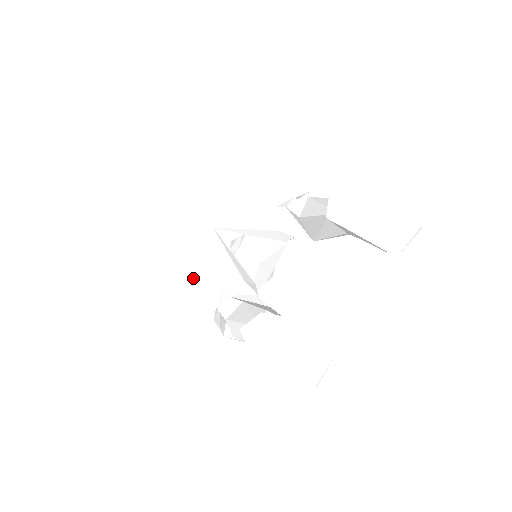
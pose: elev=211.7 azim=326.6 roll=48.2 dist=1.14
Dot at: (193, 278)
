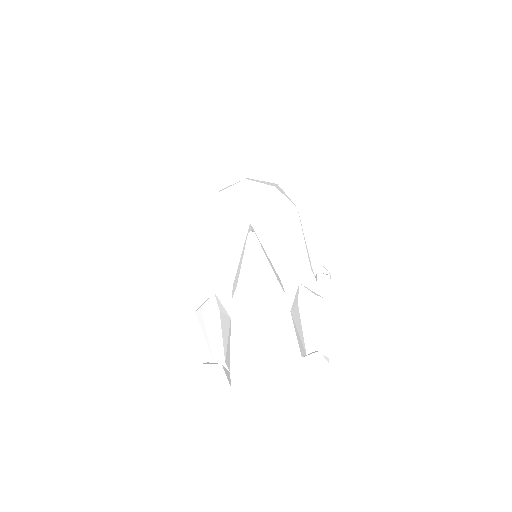
Dot at: (206, 244)
